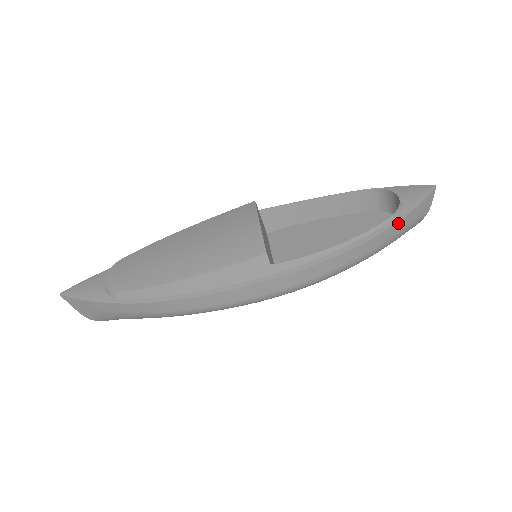
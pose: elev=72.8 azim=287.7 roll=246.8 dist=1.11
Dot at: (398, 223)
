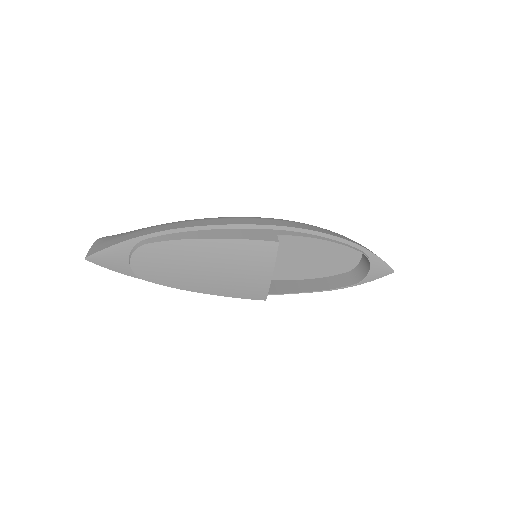
Dot at: occluded
